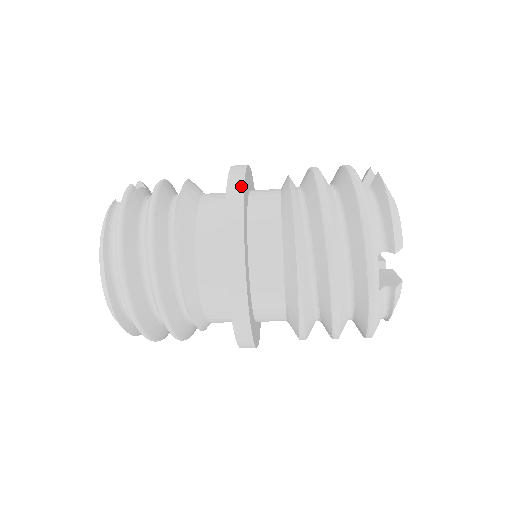
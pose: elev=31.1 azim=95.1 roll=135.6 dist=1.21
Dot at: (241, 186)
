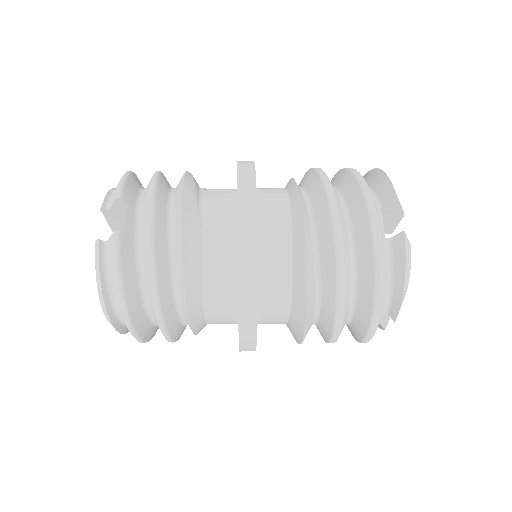
Dot at: (254, 273)
